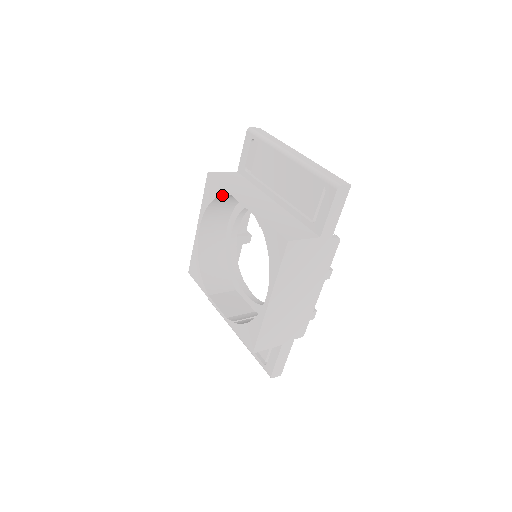
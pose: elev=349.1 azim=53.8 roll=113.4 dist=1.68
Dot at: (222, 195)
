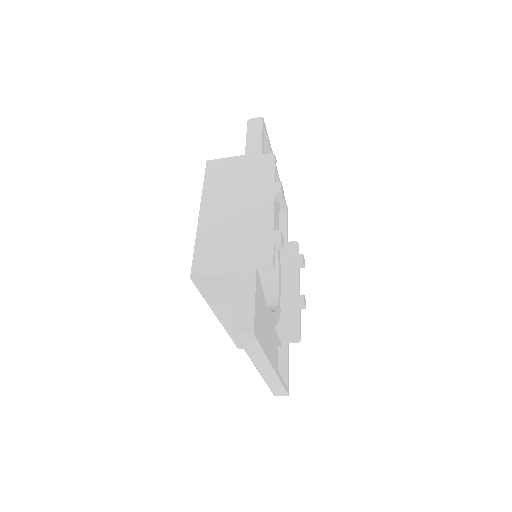
Dot at: occluded
